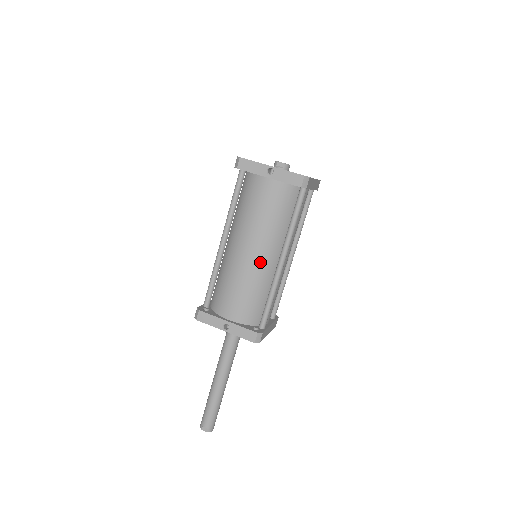
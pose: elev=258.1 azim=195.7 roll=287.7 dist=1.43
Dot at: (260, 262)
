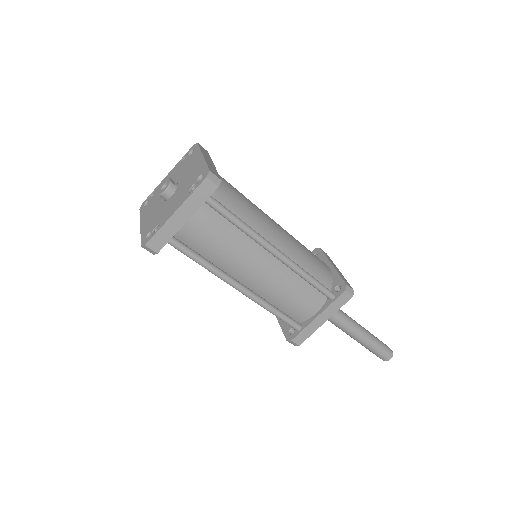
Dot at: occluded
